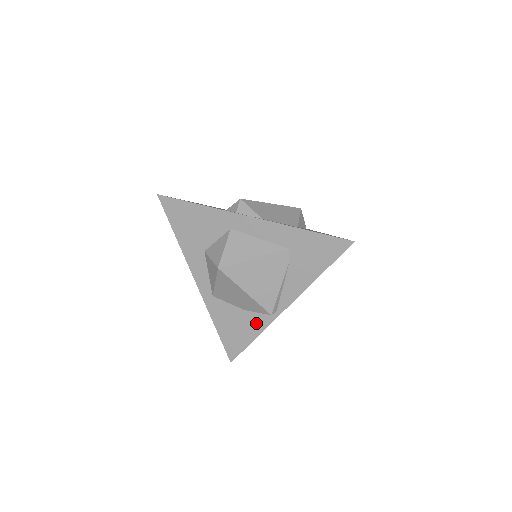
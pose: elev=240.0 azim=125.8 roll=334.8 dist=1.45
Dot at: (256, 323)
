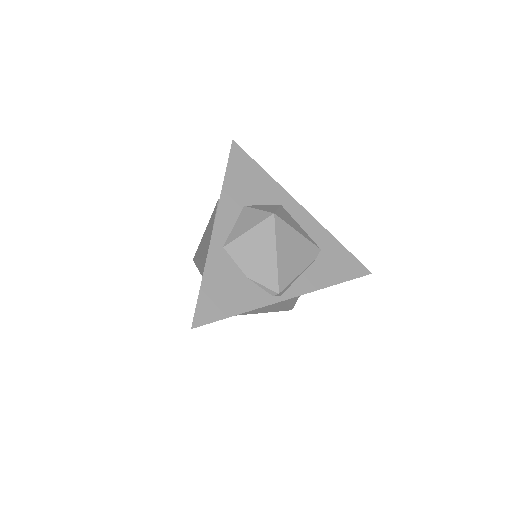
Dot at: (252, 297)
